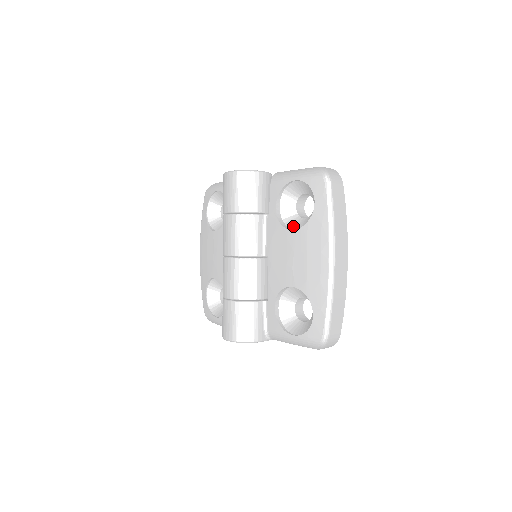
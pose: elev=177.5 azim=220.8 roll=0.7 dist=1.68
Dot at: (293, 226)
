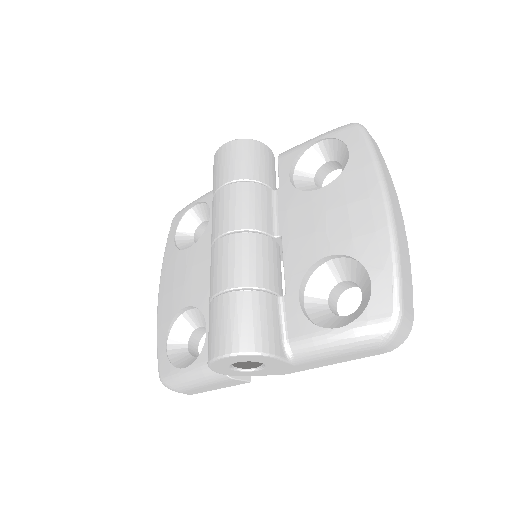
Dot at: occluded
